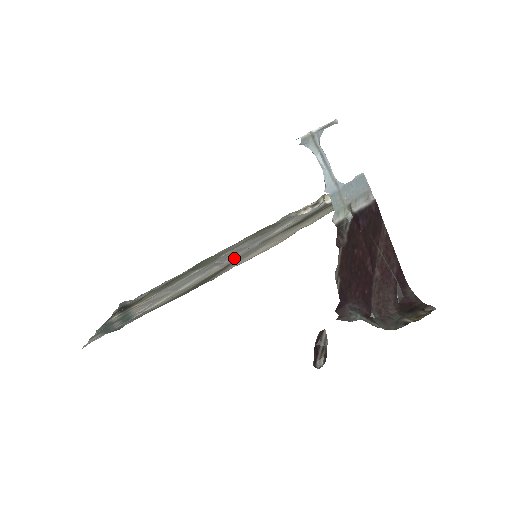
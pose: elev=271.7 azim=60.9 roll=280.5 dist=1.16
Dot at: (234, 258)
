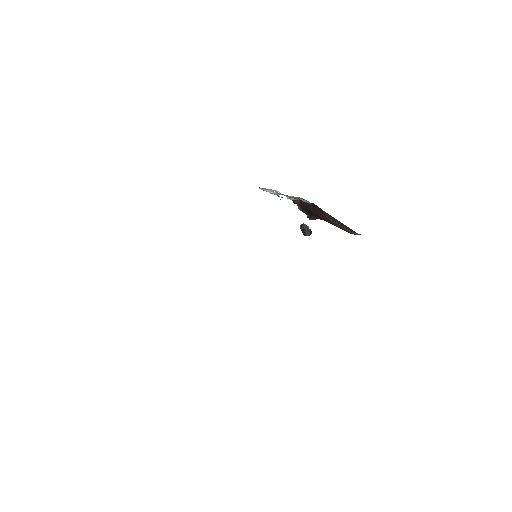
Dot at: occluded
